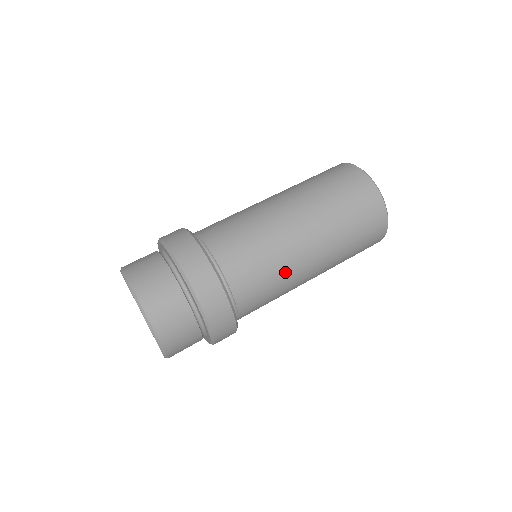
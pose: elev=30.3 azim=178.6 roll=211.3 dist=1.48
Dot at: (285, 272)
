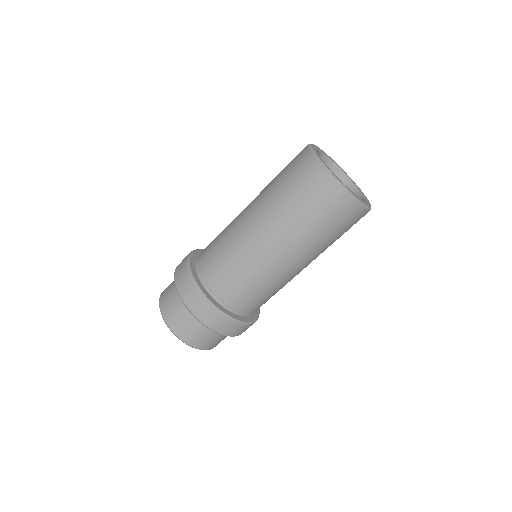
Dot at: (283, 285)
